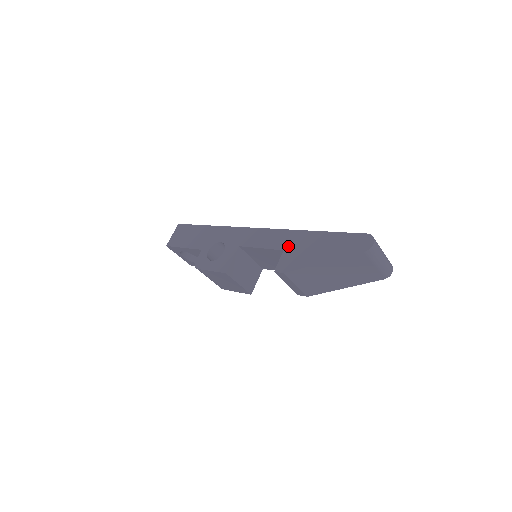
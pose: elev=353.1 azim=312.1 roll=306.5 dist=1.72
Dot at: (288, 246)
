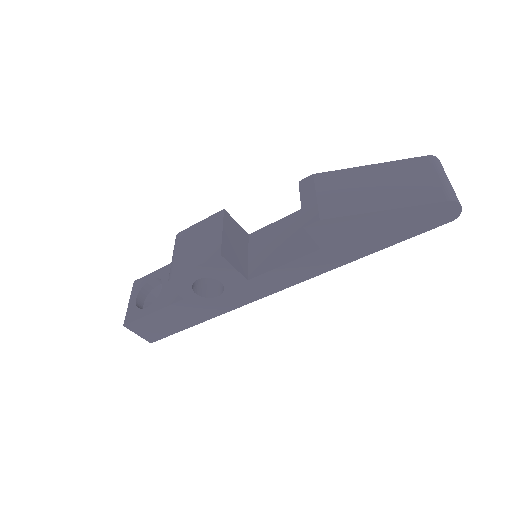
Dot at: occluded
